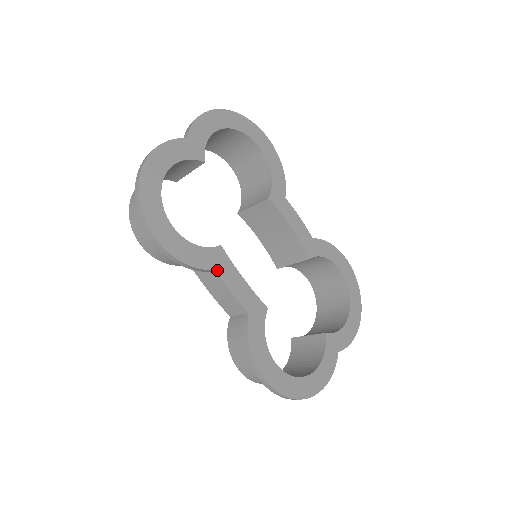
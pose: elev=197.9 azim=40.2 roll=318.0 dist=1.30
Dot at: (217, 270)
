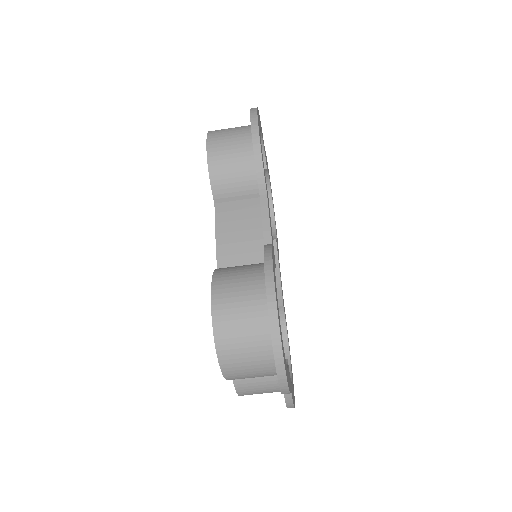
Dot at: (267, 196)
